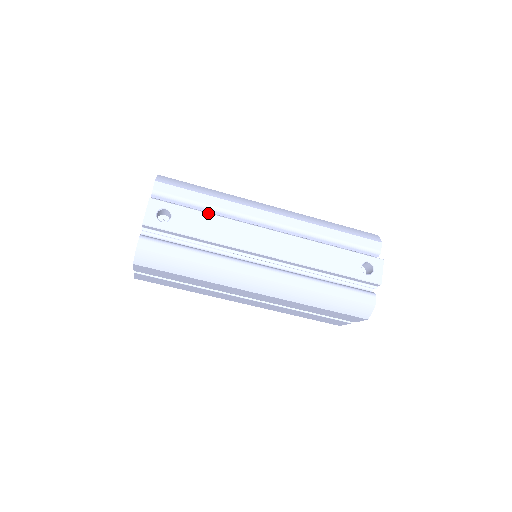
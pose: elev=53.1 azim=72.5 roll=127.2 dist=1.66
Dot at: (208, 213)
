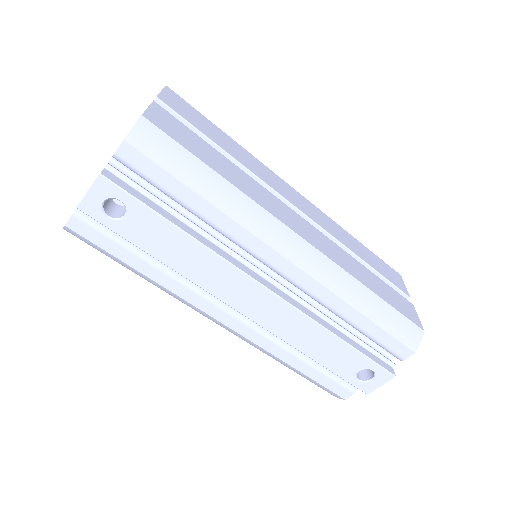
Dot at: (185, 233)
